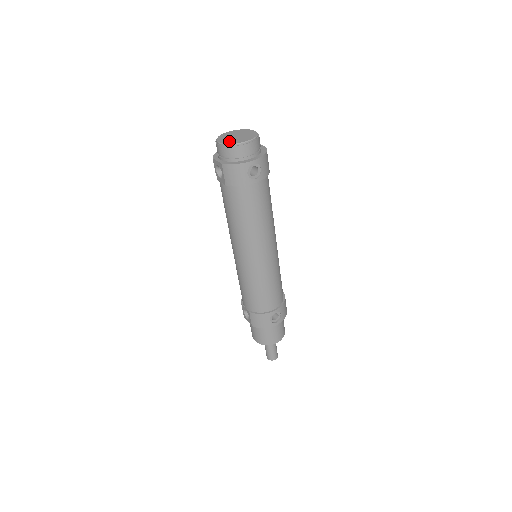
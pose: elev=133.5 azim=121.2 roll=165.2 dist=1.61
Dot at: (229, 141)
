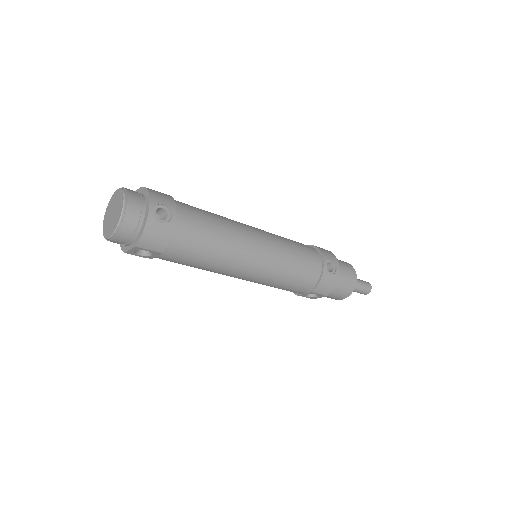
Dot at: (113, 225)
